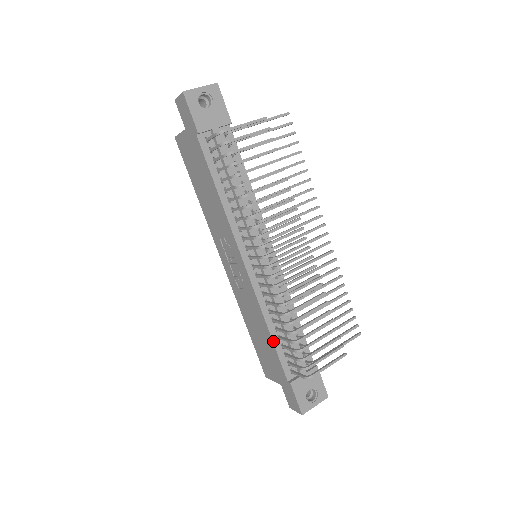
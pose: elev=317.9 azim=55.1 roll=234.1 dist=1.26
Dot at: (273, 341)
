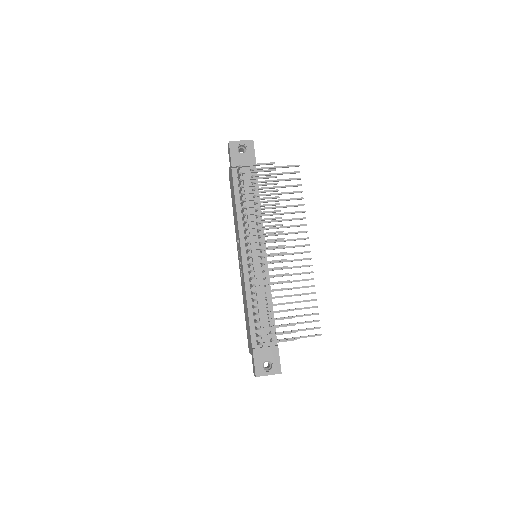
Dot at: (249, 315)
